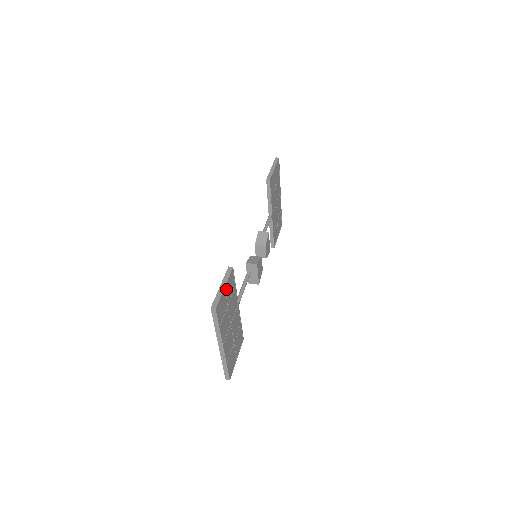
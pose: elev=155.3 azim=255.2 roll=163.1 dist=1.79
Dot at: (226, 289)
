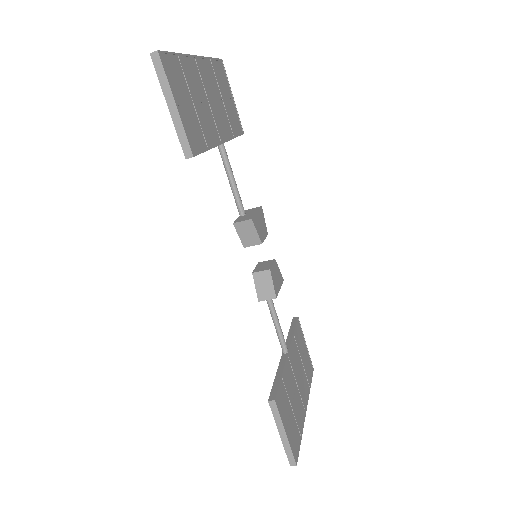
Dot at: (232, 103)
